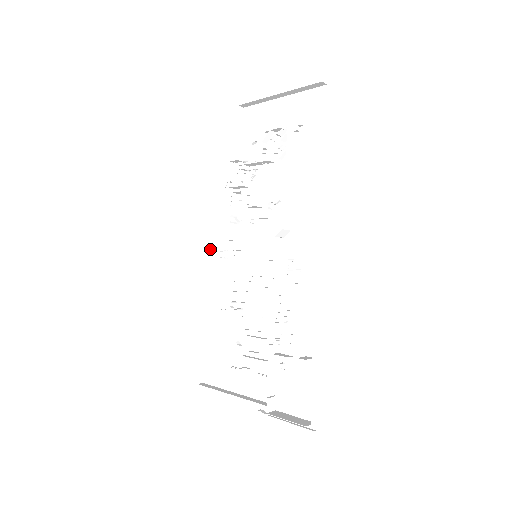
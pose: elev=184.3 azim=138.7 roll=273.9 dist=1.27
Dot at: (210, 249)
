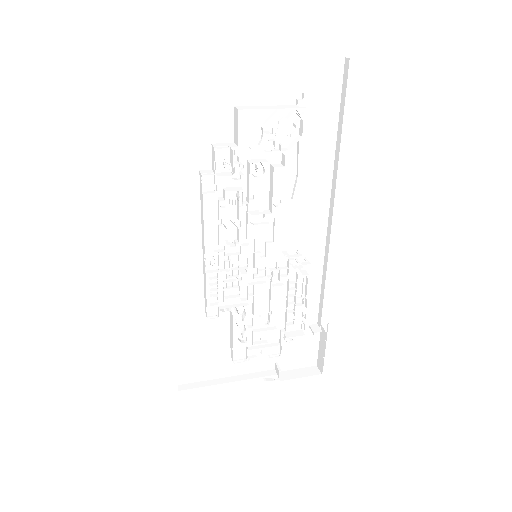
Dot at: (167, 254)
